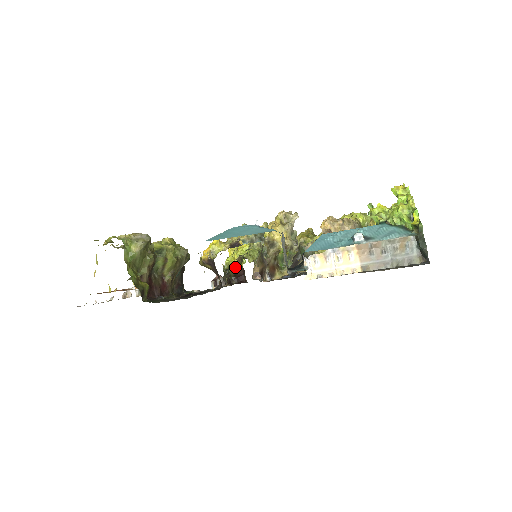
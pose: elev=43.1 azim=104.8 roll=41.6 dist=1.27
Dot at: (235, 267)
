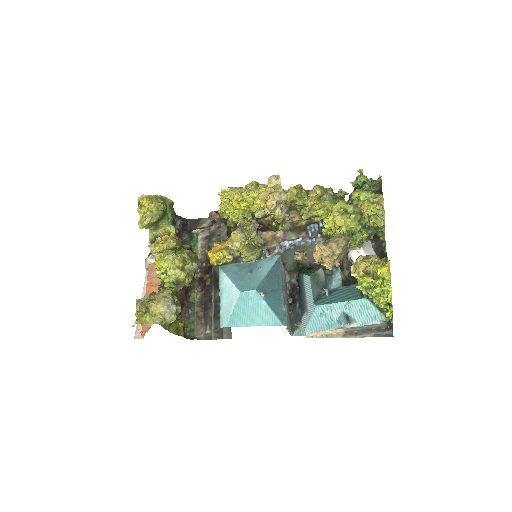
Dot at: (232, 224)
